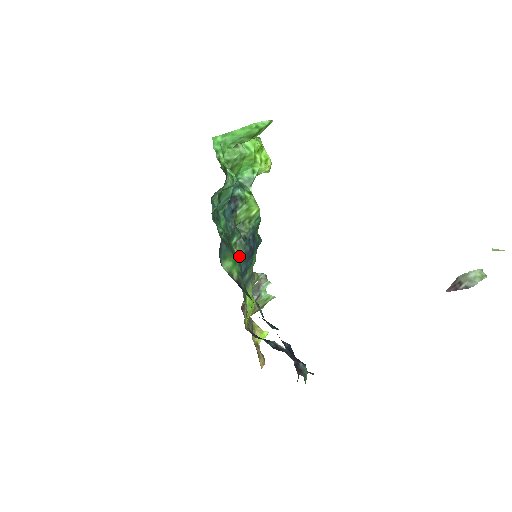
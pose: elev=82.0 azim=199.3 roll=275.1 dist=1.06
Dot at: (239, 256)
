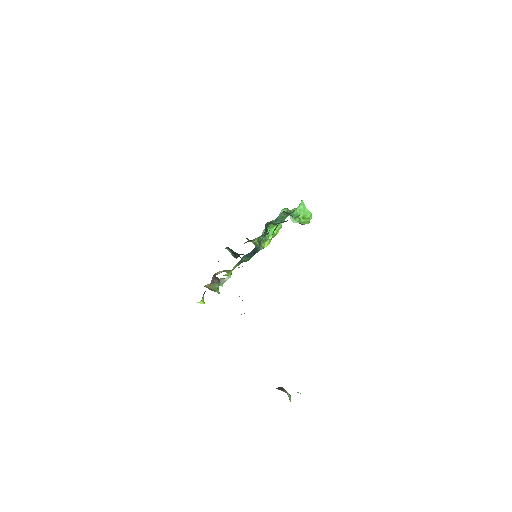
Dot at: (257, 245)
